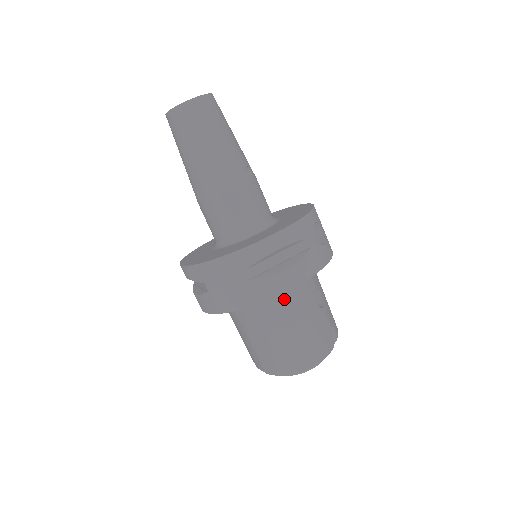
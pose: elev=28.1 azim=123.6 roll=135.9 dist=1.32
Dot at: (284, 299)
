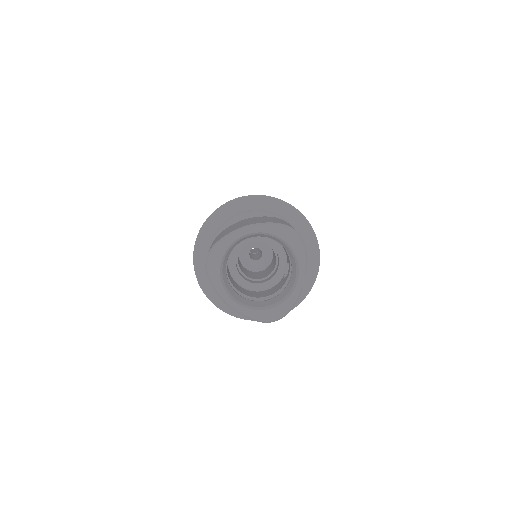
Dot at: occluded
